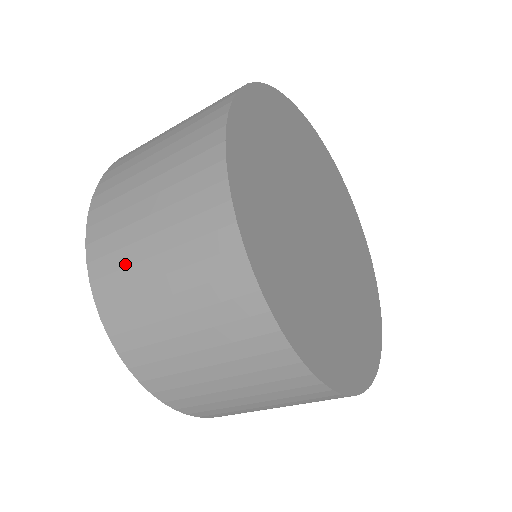
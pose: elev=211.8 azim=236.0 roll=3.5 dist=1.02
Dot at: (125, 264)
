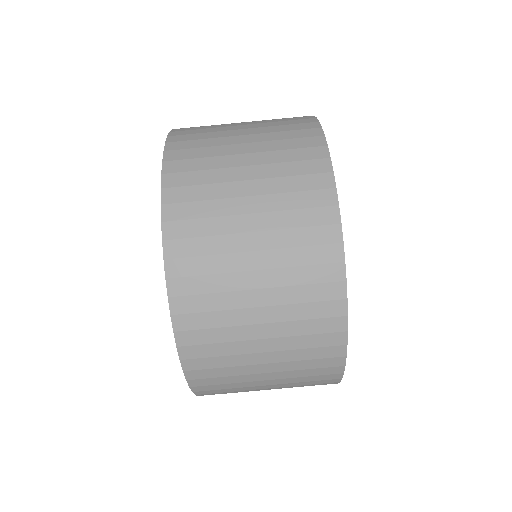
Dot at: (212, 214)
